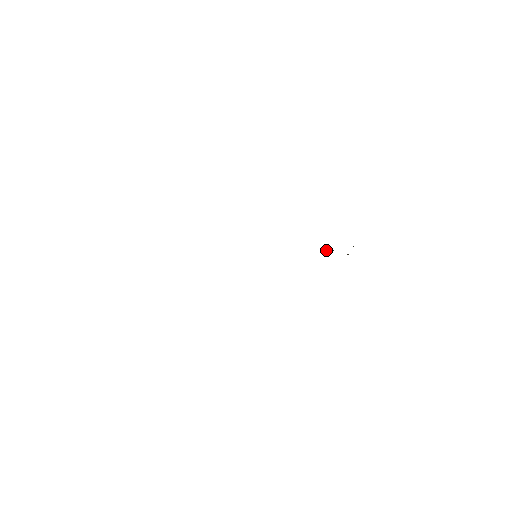
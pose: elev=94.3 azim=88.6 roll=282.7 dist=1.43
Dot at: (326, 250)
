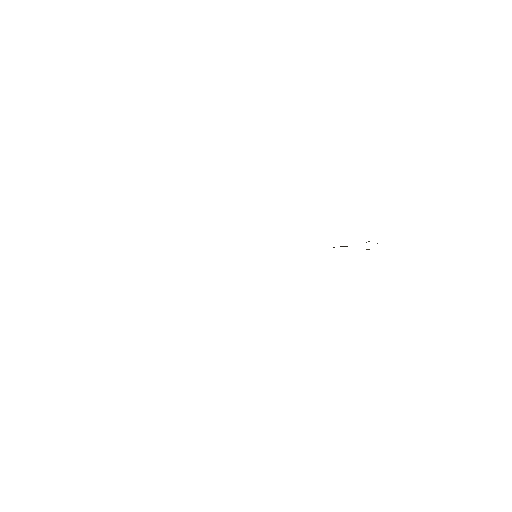
Dot at: occluded
